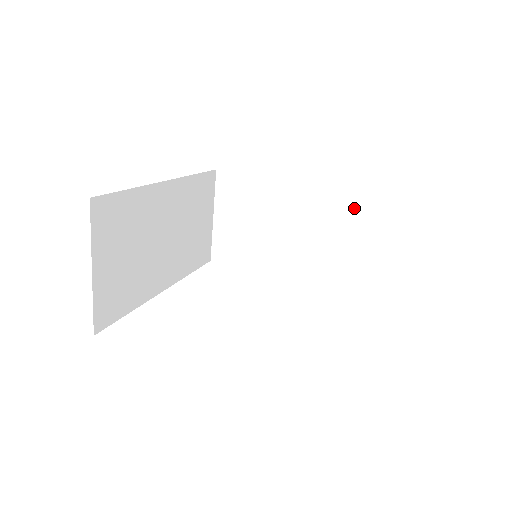
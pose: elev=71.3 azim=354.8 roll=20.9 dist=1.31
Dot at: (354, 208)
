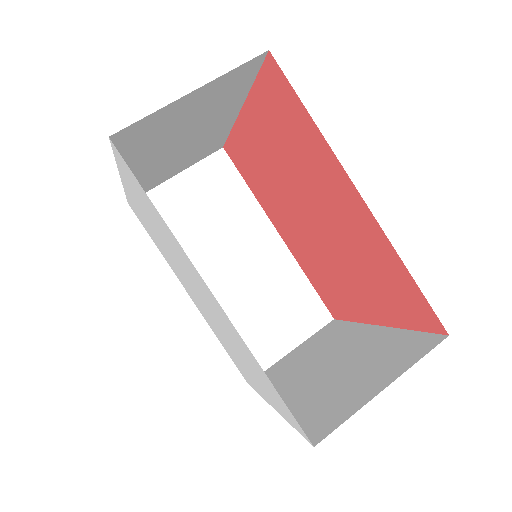
Dot at: (405, 348)
